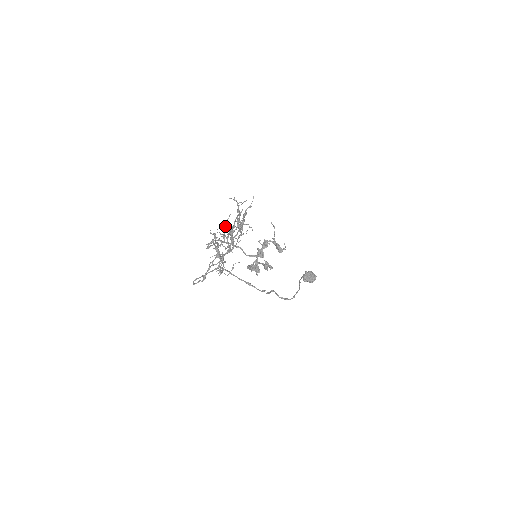
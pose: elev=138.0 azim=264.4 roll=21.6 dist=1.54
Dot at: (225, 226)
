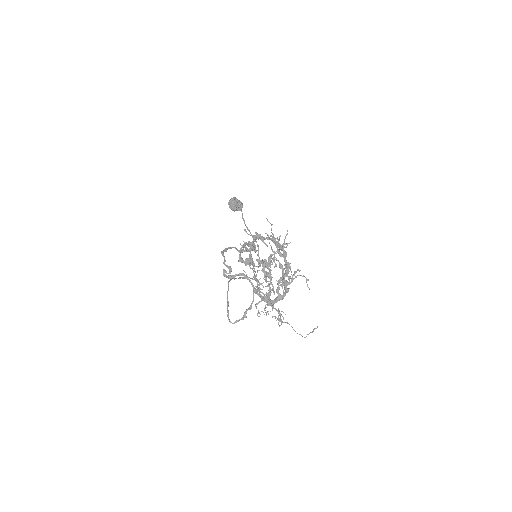
Dot at: (270, 273)
